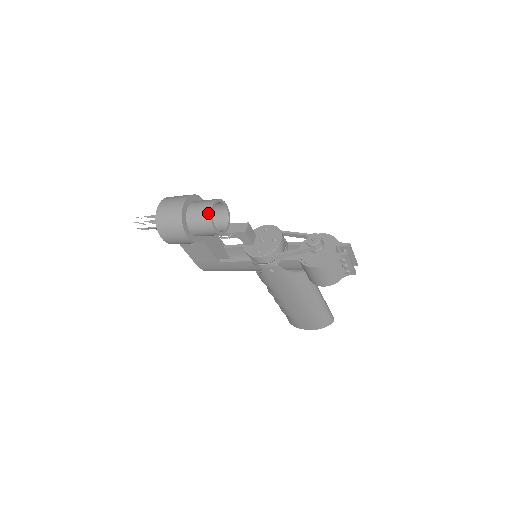
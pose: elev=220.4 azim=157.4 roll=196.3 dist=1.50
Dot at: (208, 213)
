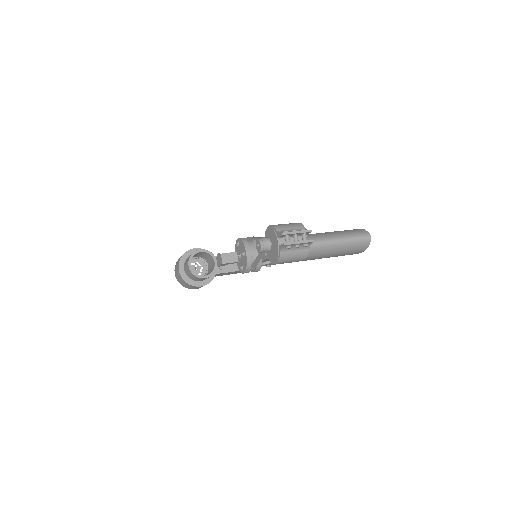
Dot at: (191, 273)
